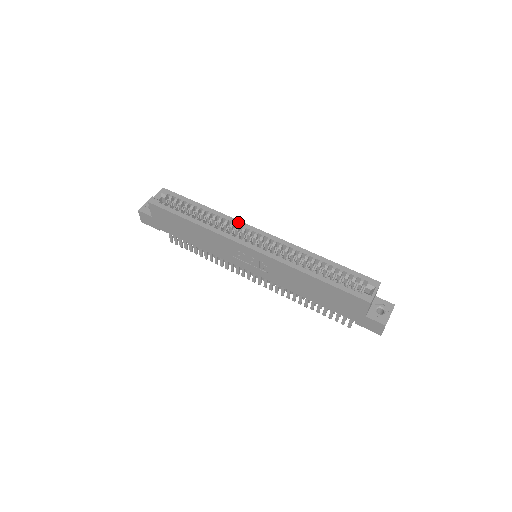
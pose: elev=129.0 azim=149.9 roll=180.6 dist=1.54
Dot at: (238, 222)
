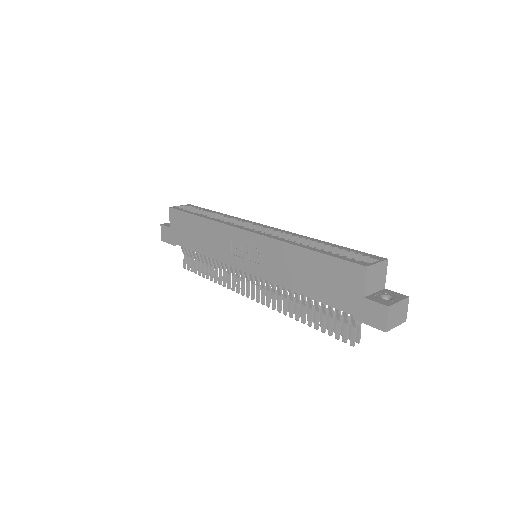
Dot at: (245, 220)
